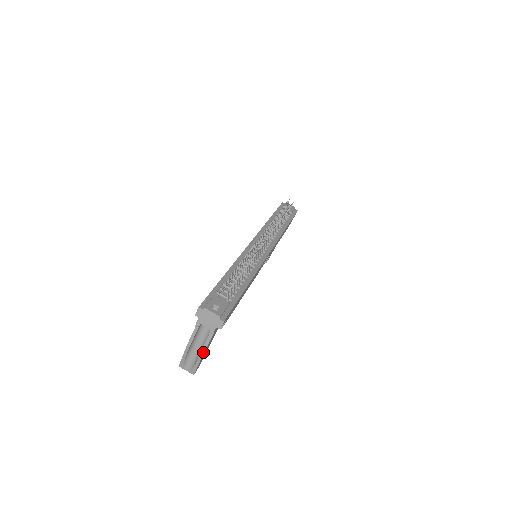
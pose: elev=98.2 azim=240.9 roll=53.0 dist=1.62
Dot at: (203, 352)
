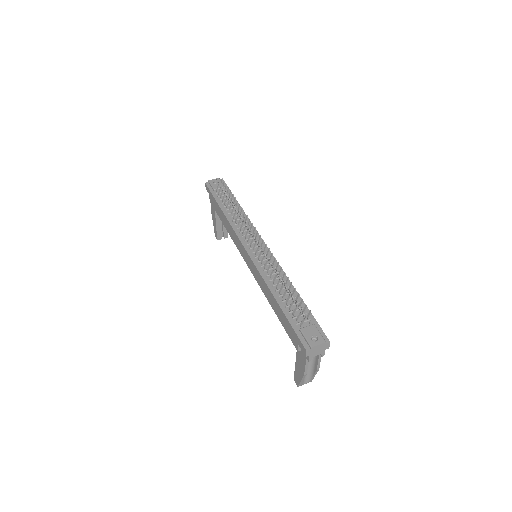
Dot at: occluded
